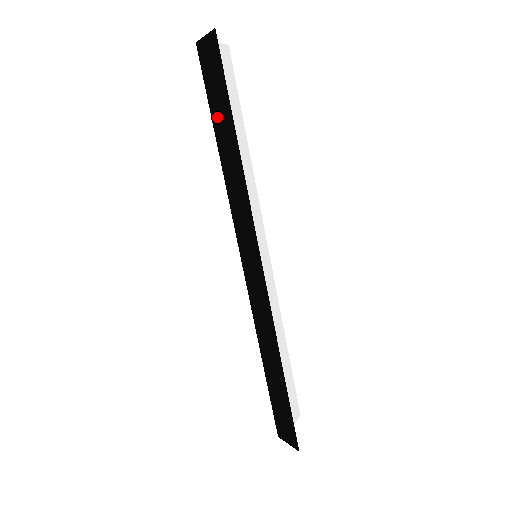
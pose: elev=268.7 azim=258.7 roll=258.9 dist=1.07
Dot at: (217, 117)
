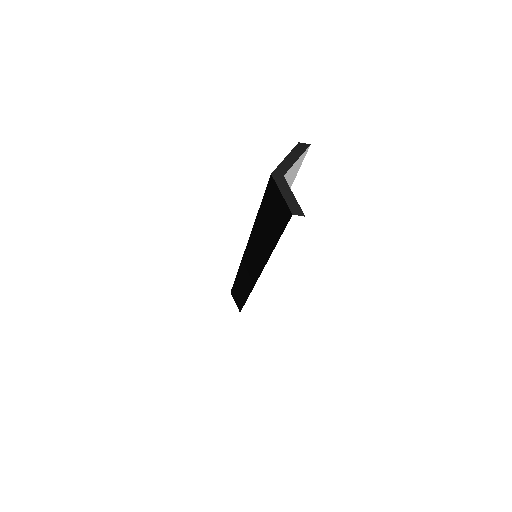
Dot at: (264, 219)
